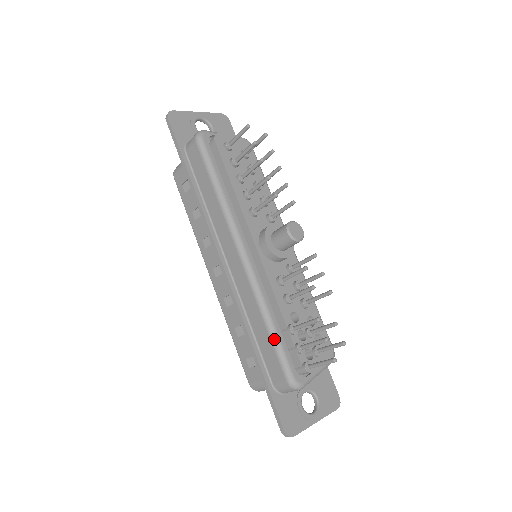
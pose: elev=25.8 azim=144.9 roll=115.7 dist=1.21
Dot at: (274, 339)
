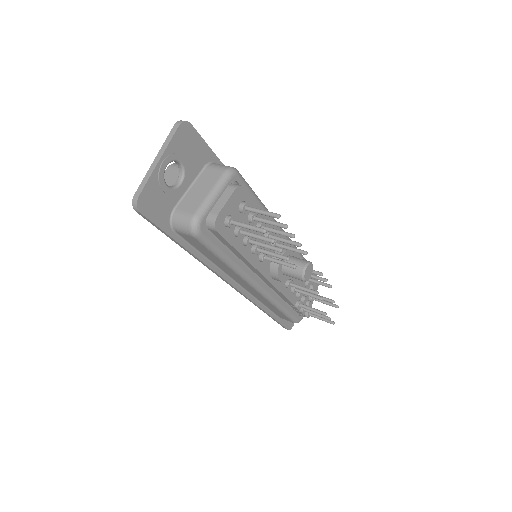
Dot at: (286, 314)
